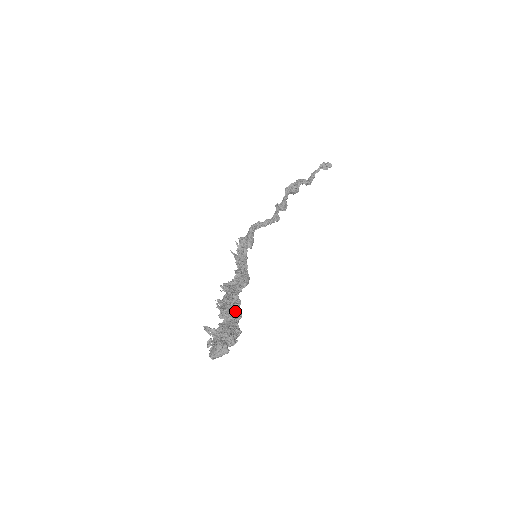
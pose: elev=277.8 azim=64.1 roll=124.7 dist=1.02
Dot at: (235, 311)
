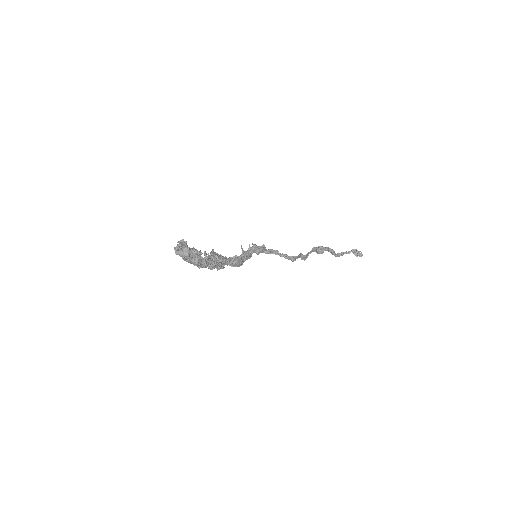
Dot at: (213, 257)
